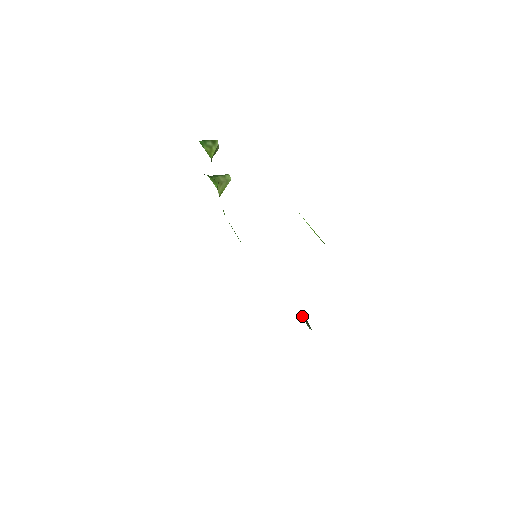
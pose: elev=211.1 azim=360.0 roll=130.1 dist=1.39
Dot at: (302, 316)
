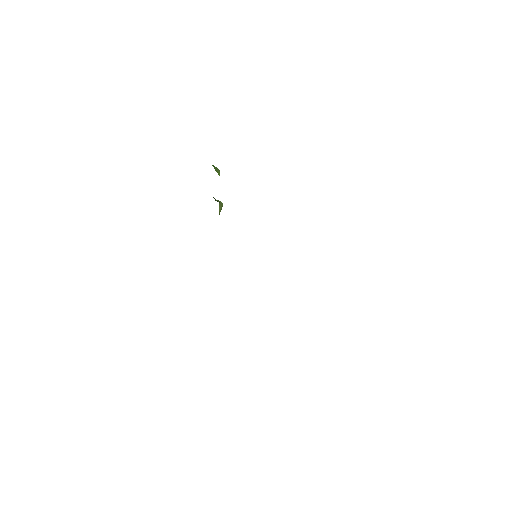
Dot at: occluded
